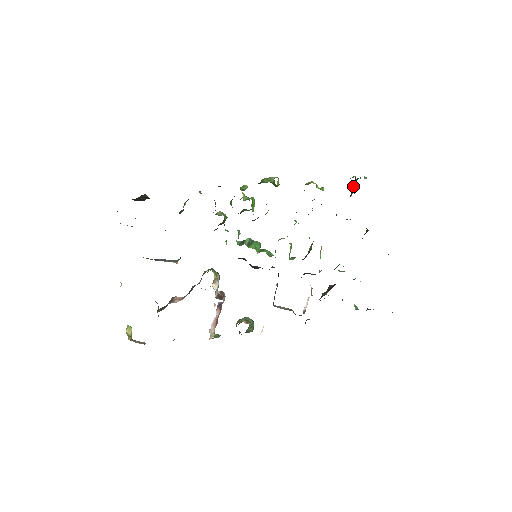
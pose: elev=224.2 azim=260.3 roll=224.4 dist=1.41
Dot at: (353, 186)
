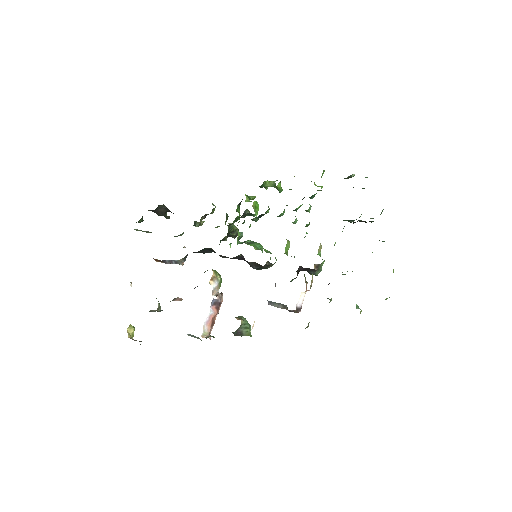
Dot at: occluded
